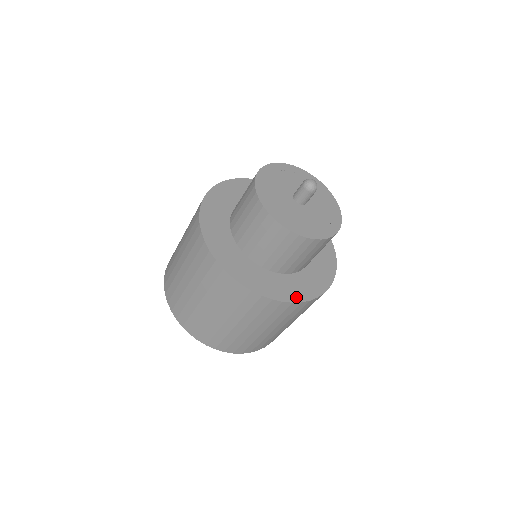
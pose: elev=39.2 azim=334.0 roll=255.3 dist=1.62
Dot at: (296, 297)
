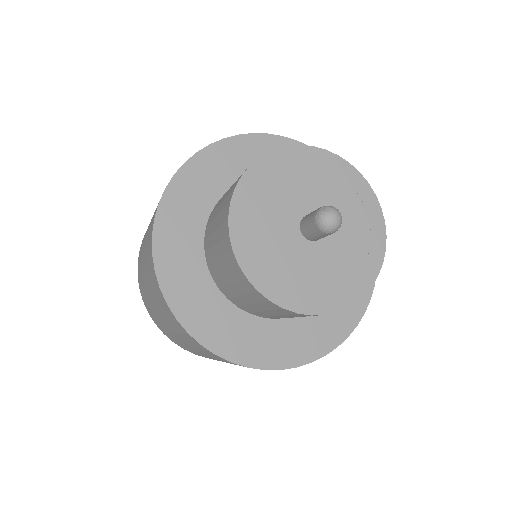
Dot at: (315, 351)
